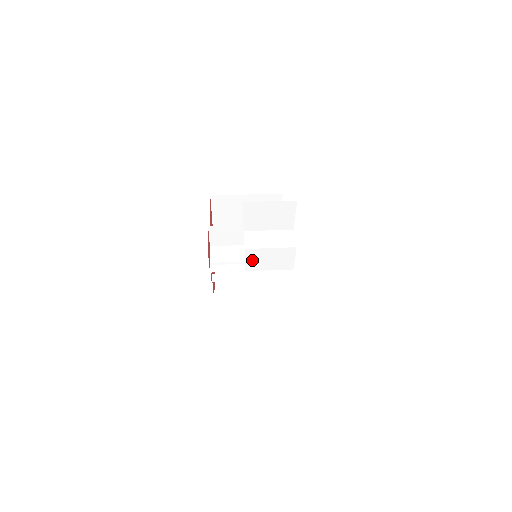
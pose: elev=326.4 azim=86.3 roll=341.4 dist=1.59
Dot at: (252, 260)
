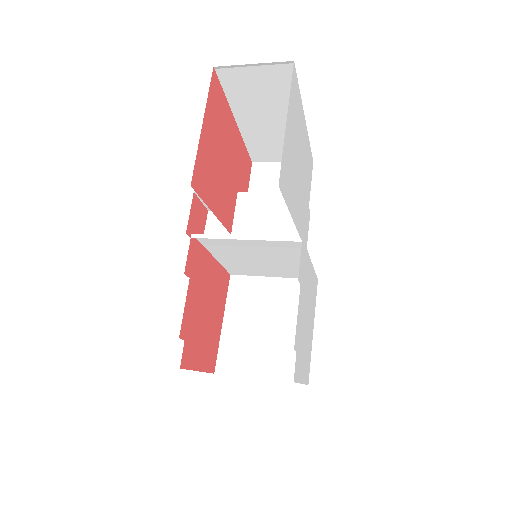
Dot at: (244, 214)
